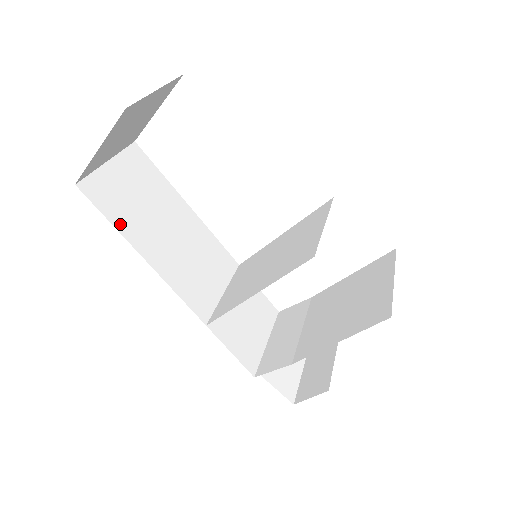
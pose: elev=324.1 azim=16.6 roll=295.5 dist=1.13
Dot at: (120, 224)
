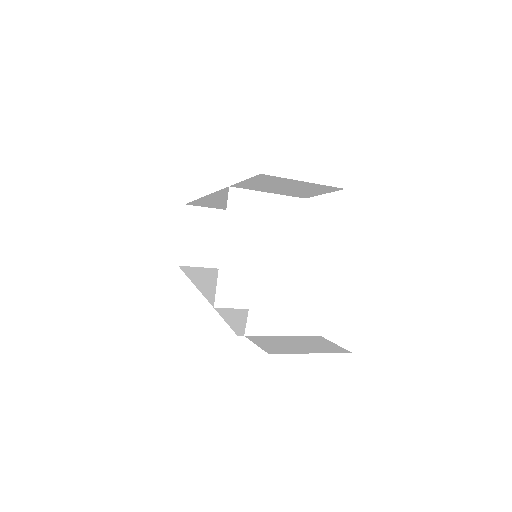
Dot at: (191, 276)
